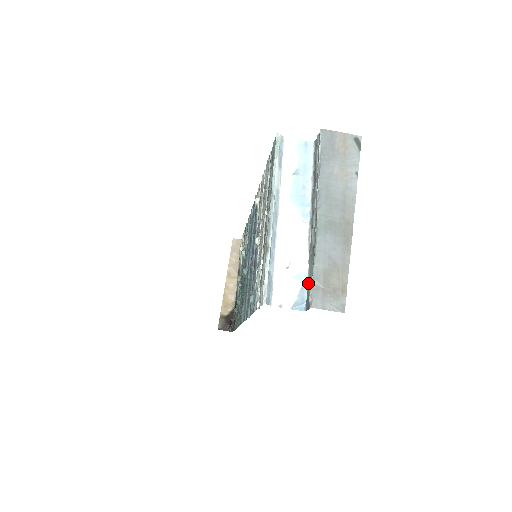
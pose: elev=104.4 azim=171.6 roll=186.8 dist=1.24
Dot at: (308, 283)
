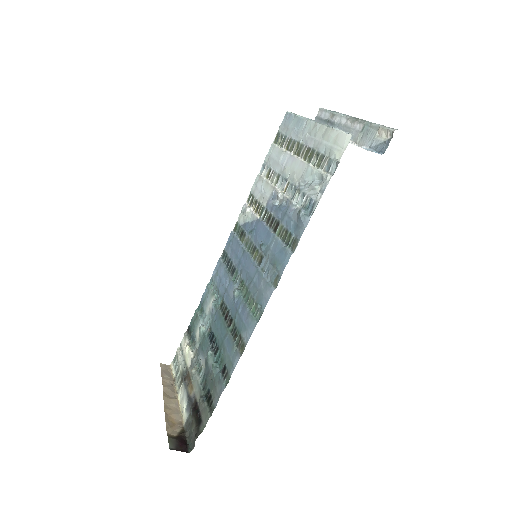
Dot at: (372, 145)
